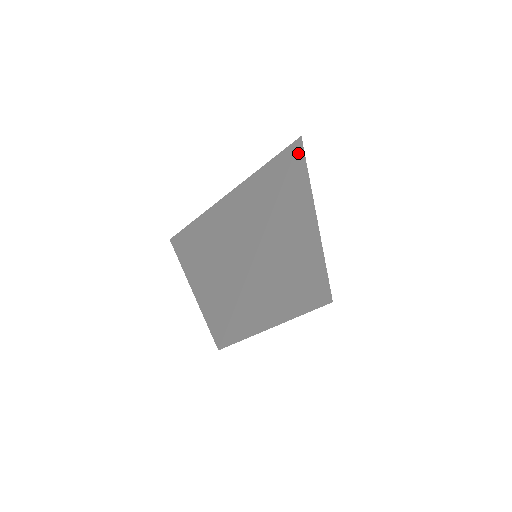
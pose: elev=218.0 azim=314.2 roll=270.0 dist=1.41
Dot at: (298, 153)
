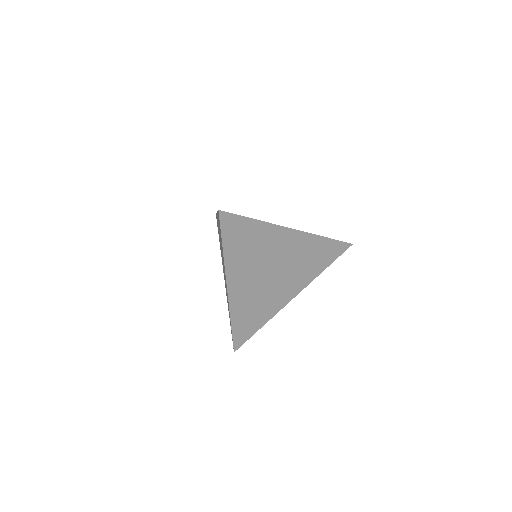
Dot at: (343, 246)
